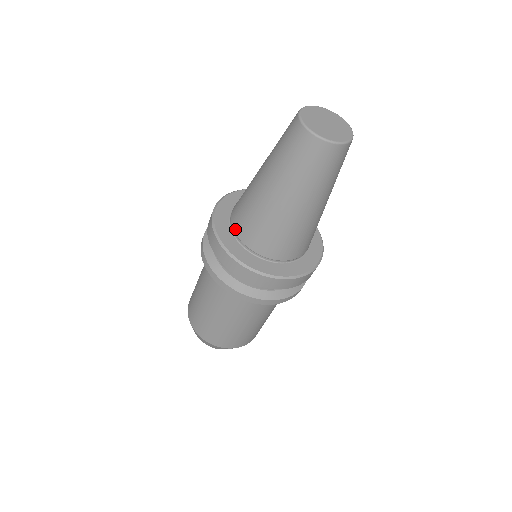
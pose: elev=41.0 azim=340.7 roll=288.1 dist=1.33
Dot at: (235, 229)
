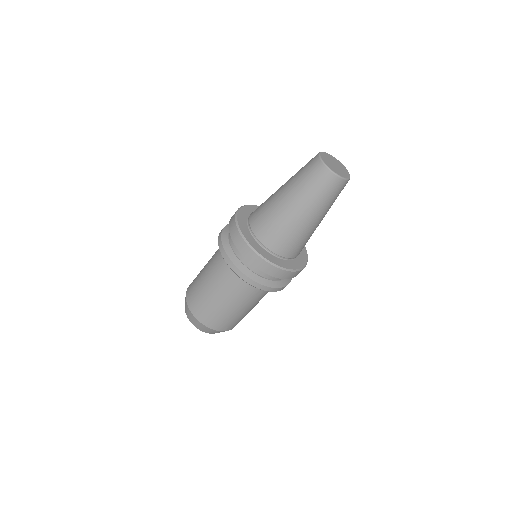
Dot at: (252, 226)
